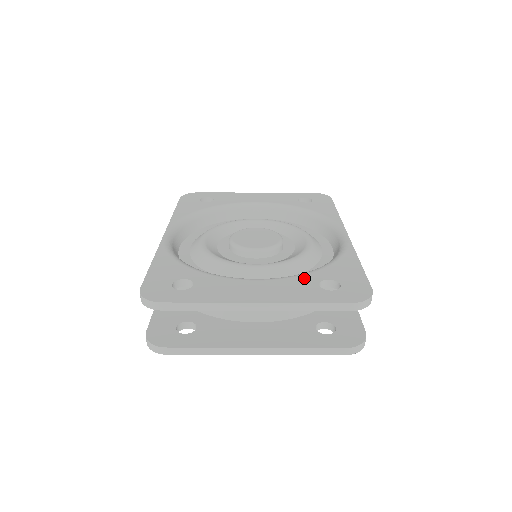
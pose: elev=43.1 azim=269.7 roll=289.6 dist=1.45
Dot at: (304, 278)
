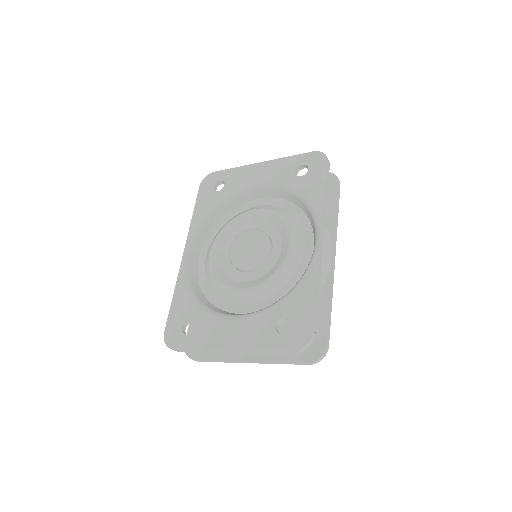
Dot at: (267, 317)
